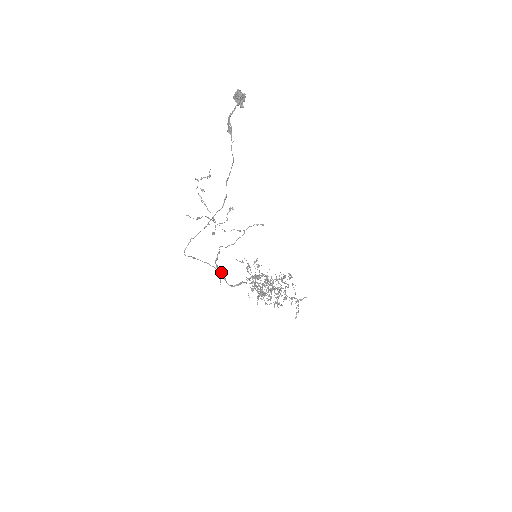
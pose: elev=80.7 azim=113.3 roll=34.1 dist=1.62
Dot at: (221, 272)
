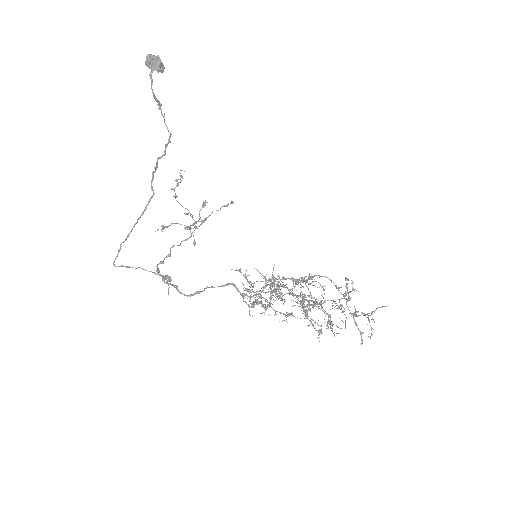
Dot at: (164, 277)
